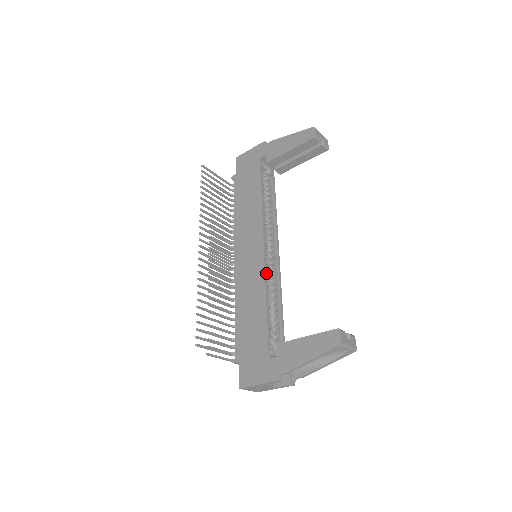
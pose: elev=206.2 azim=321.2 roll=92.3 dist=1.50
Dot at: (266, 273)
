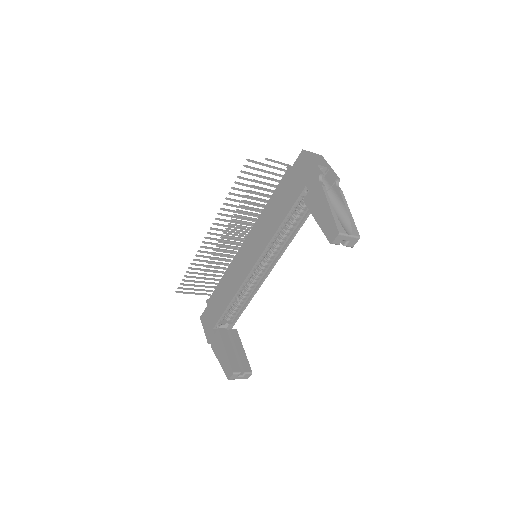
Dot at: occluded
